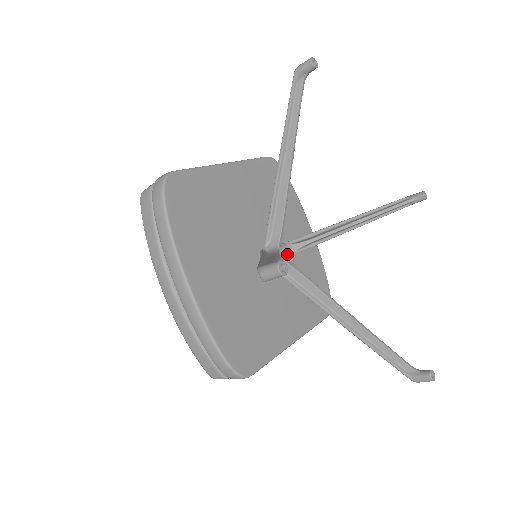
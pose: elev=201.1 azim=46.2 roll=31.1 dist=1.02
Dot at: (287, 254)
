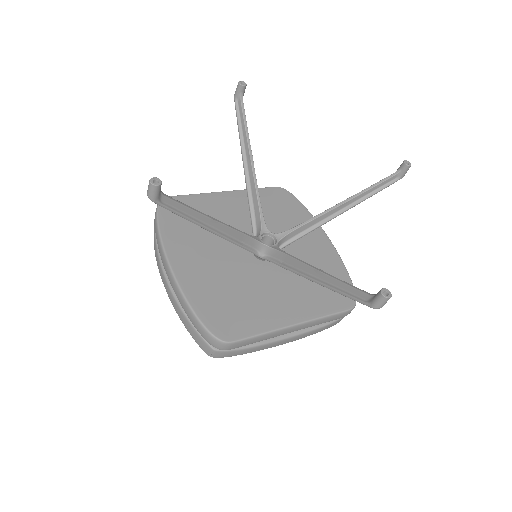
Dot at: (274, 243)
